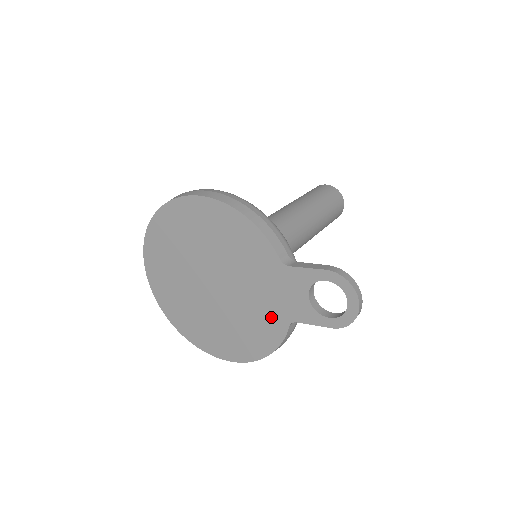
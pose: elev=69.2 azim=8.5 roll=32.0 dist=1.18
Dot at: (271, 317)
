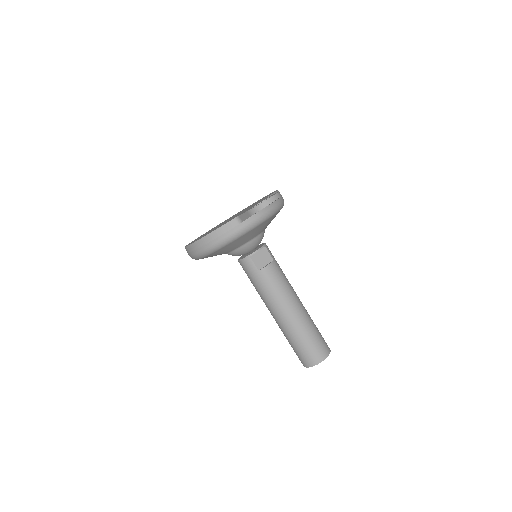
Dot at: occluded
